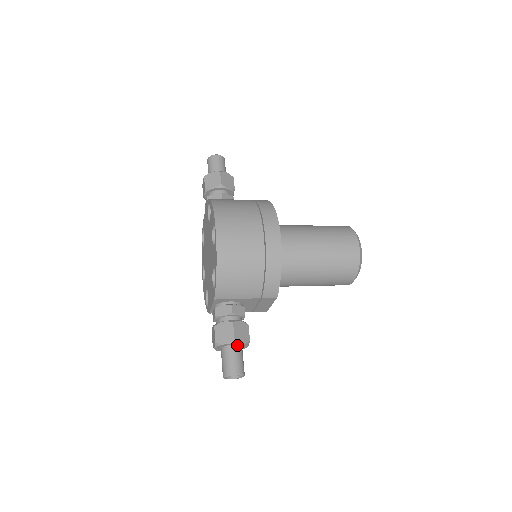
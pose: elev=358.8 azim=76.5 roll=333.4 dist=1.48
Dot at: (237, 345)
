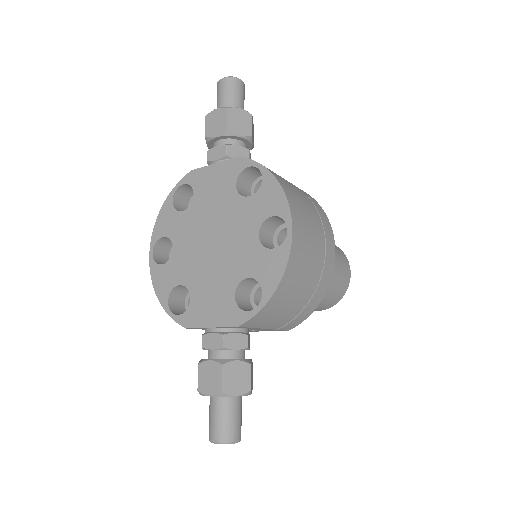
Dot at: occluded
